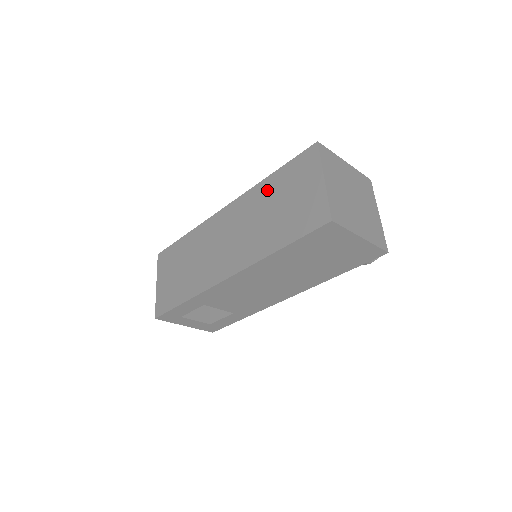
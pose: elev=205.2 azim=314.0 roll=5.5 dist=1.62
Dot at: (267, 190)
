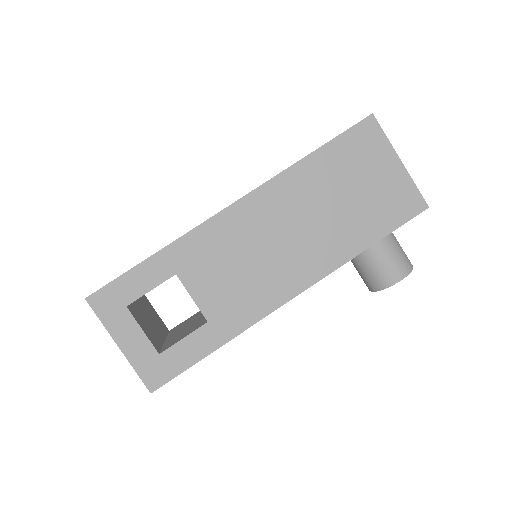
Dot at: occluded
